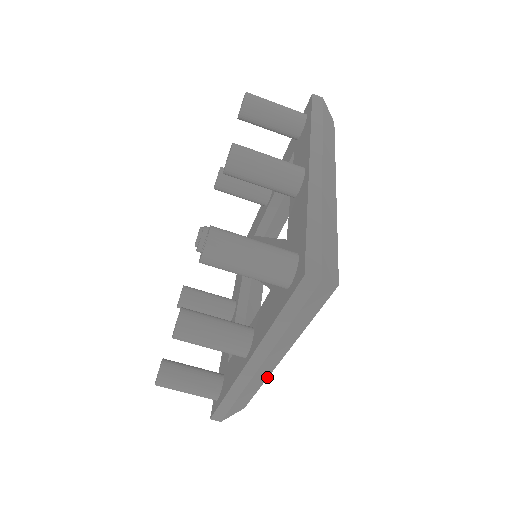
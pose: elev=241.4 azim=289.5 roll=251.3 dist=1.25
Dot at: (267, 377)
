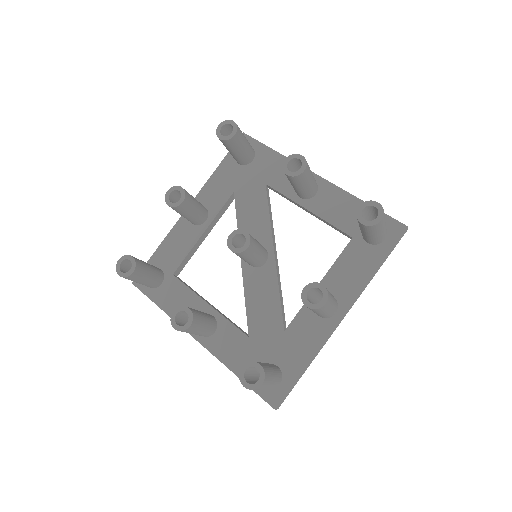
Dot at: occluded
